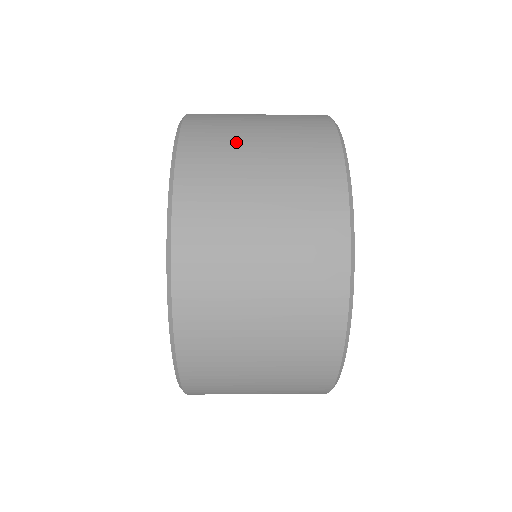
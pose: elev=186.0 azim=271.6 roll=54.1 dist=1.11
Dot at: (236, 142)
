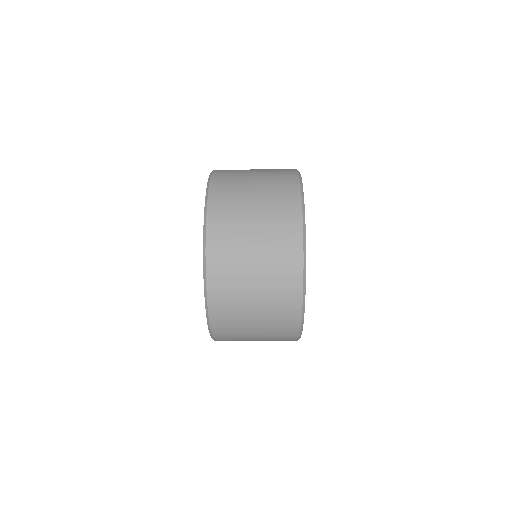
Dot at: (240, 207)
